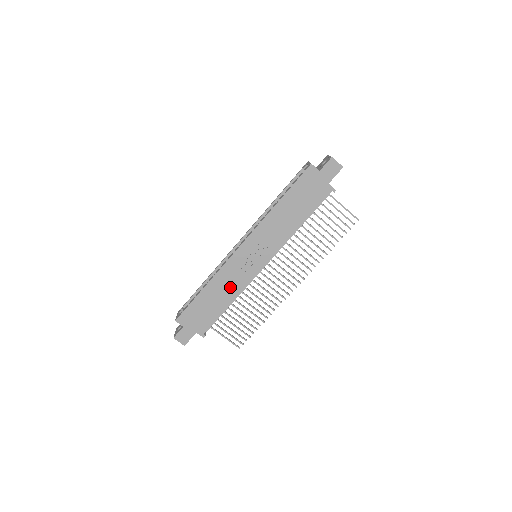
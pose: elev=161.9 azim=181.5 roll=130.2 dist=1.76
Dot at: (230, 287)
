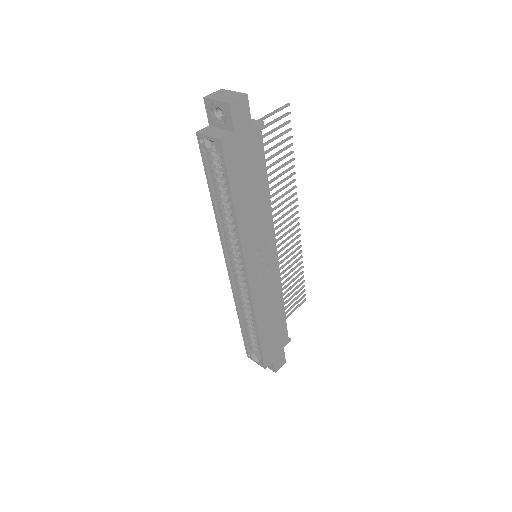
Dot at: (272, 301)
